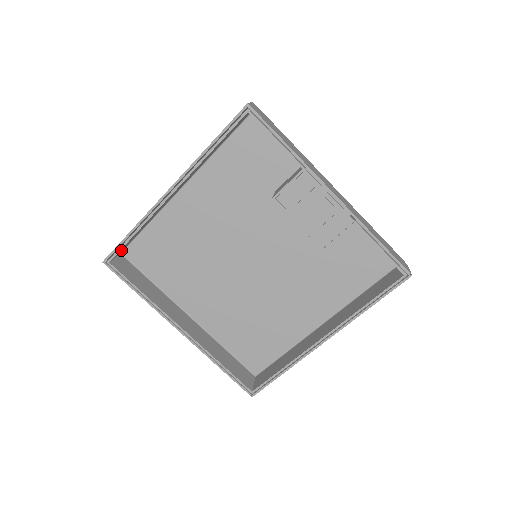
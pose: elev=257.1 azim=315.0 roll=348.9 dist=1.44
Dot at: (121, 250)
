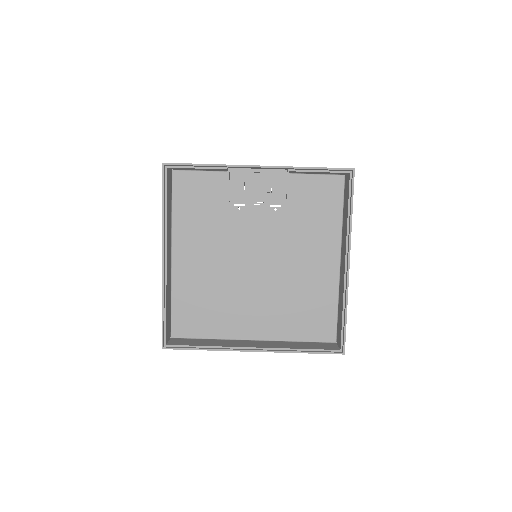
Dot at: (168, 332)
